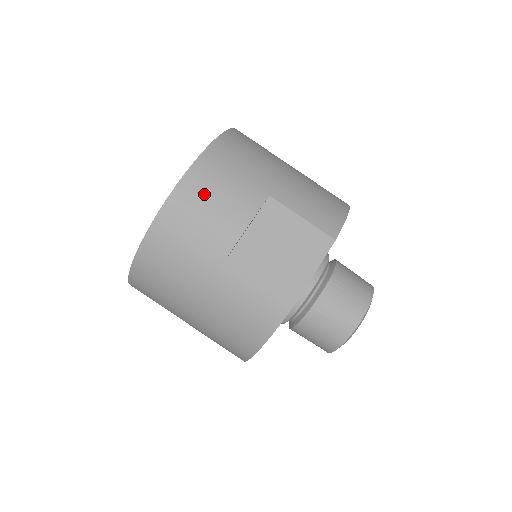
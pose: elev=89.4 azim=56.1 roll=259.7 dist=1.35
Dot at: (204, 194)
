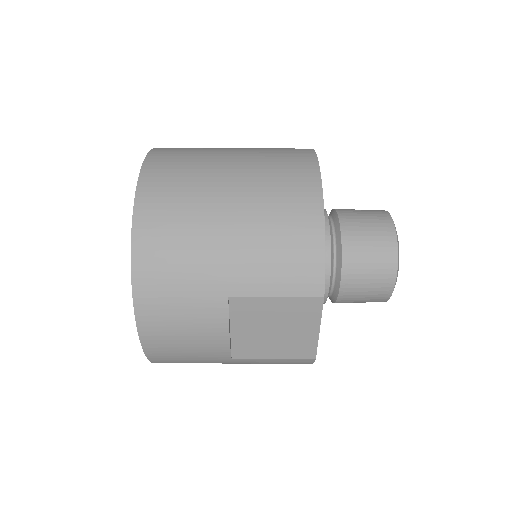
Dot at: (169, 334)
